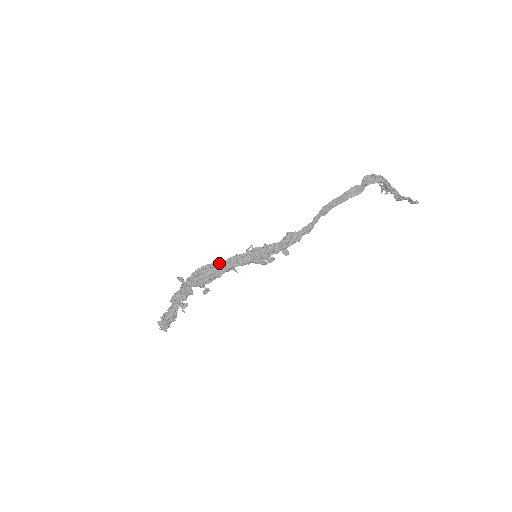
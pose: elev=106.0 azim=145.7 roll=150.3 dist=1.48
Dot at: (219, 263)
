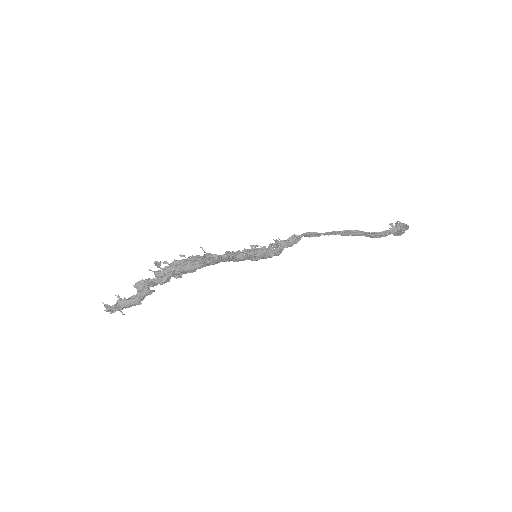
Dot at: (215, 257)
